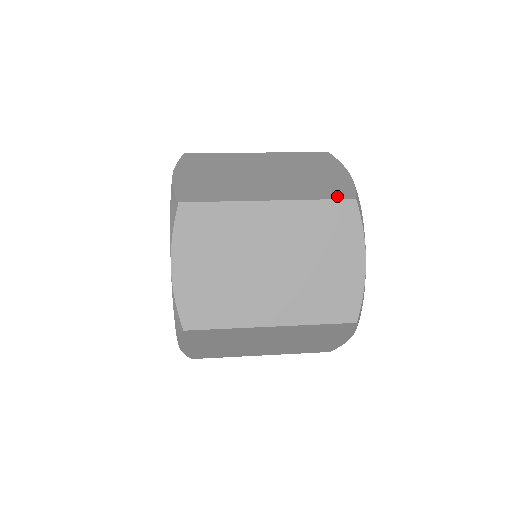
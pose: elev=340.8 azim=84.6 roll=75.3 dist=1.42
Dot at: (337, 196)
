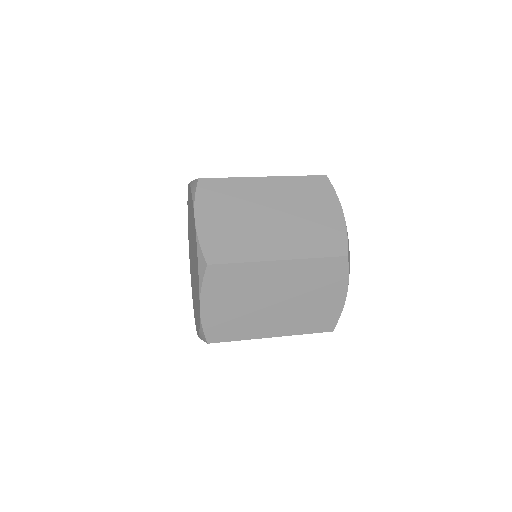
Dot at: (313, 176)
